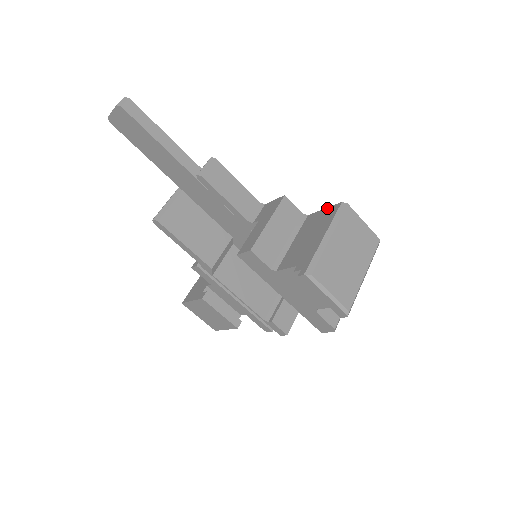
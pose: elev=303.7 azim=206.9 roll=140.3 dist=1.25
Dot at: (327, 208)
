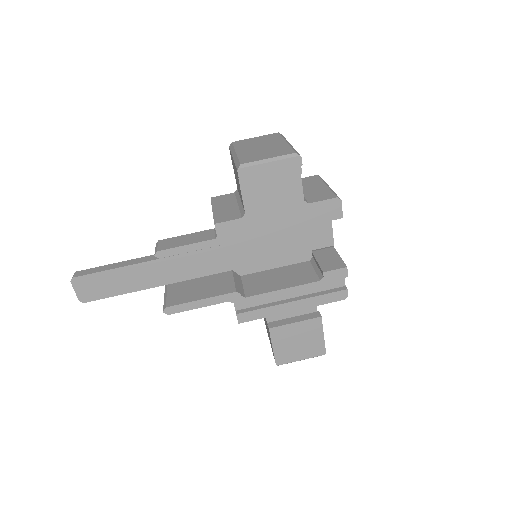
Dot at: (232, 164)
